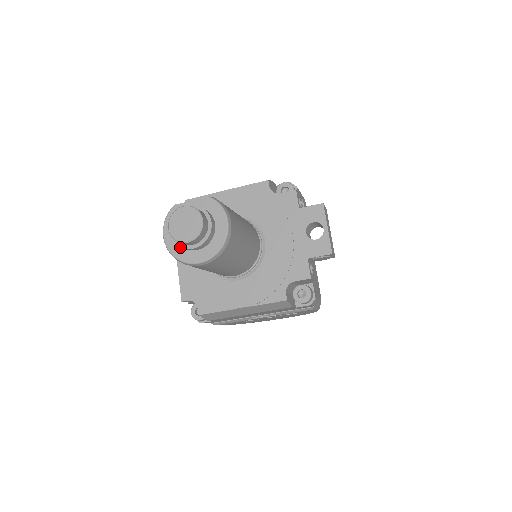
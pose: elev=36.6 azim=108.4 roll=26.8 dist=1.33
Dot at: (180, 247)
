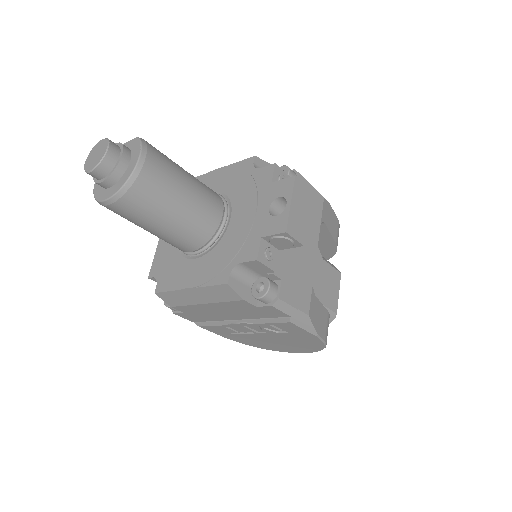
Dot at: occluded
